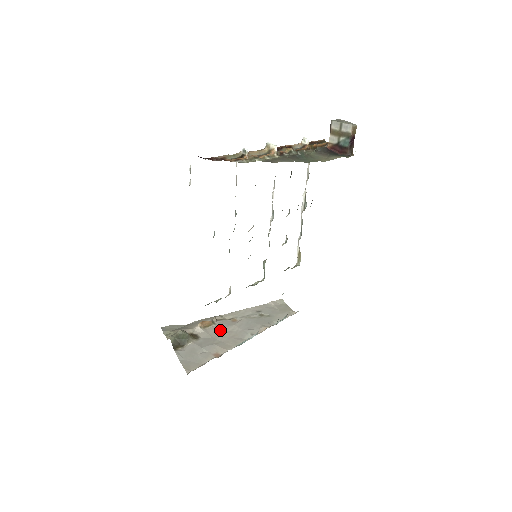
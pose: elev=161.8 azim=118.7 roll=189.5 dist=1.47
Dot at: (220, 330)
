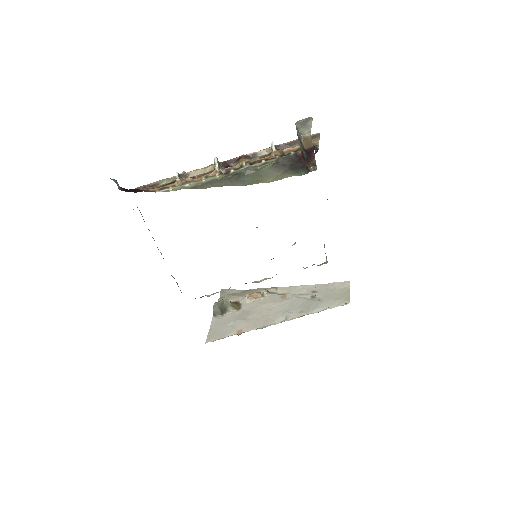
Dot at: (263, 305)
